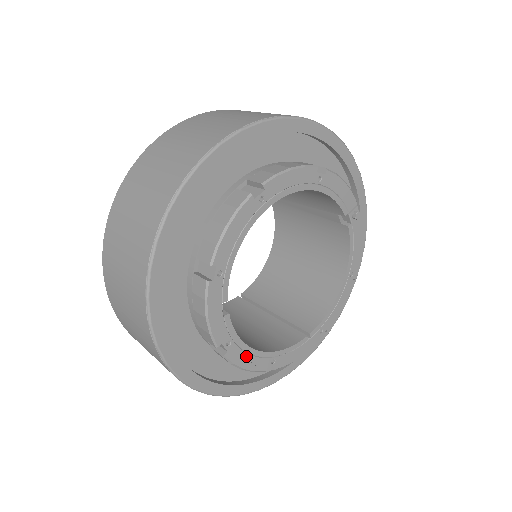
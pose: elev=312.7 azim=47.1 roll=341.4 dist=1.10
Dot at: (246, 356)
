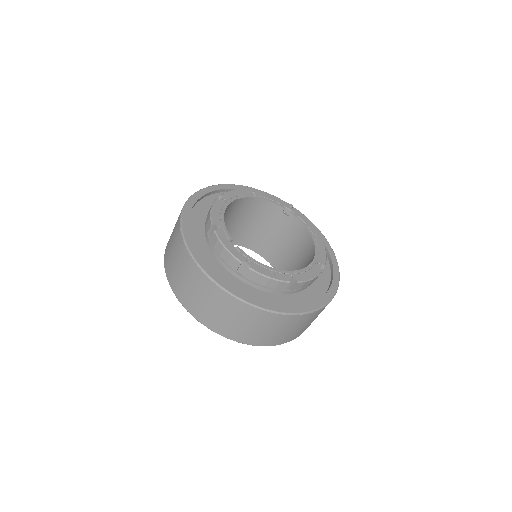
Dot at: (266, 270)
